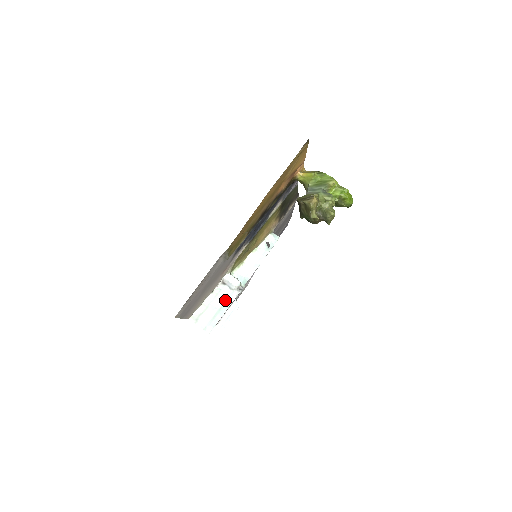
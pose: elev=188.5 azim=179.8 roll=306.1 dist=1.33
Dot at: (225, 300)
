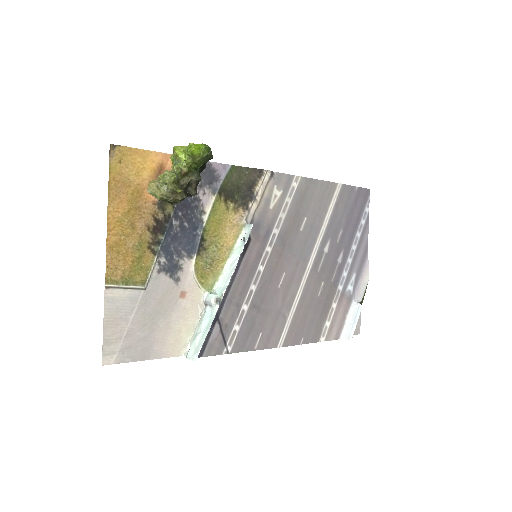
Dot at: (208, 320)
